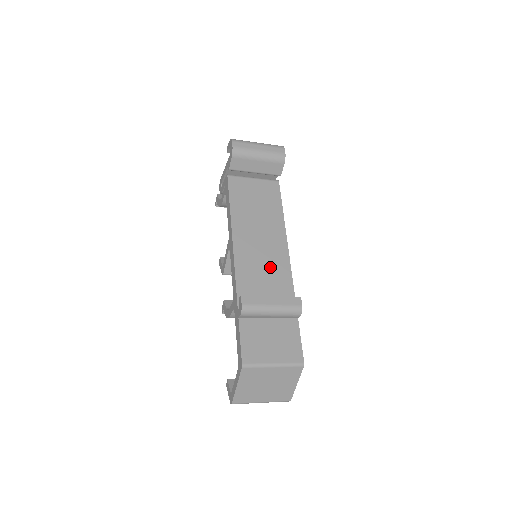
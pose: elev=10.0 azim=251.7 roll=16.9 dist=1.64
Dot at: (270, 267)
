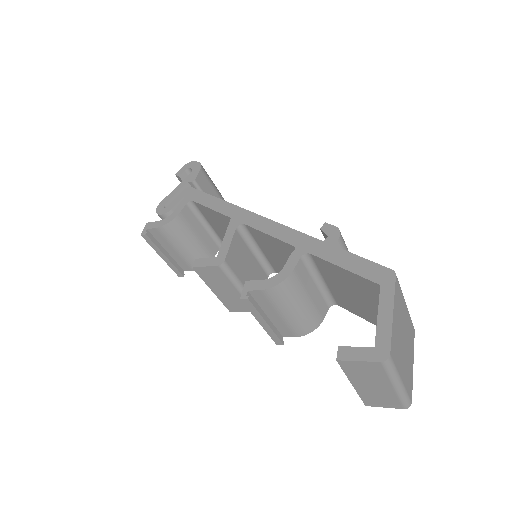
Dot at: occluded
